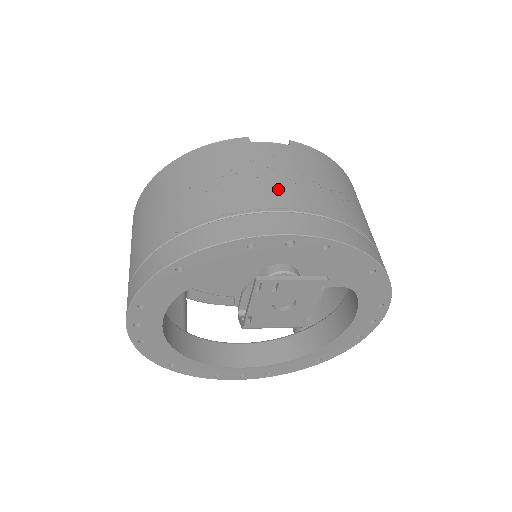
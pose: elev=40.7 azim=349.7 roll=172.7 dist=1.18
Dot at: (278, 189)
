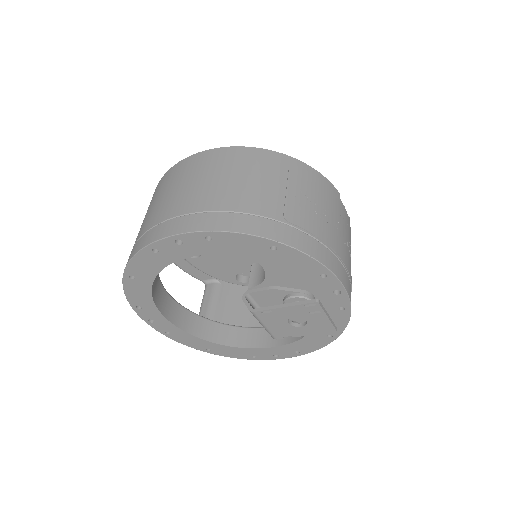
Dot at: (346, 250)
